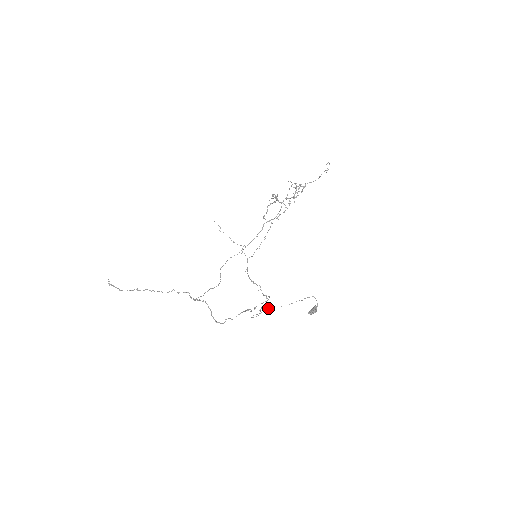
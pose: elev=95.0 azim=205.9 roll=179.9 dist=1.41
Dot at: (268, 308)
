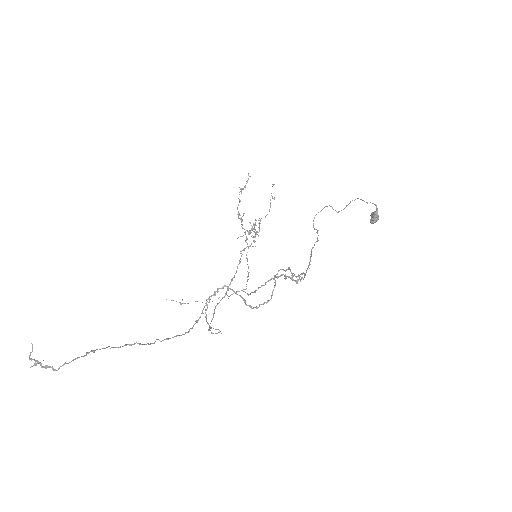
Dot at: (326, 206)
